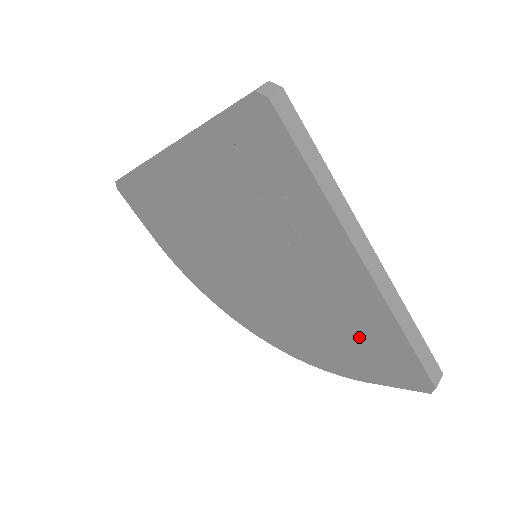
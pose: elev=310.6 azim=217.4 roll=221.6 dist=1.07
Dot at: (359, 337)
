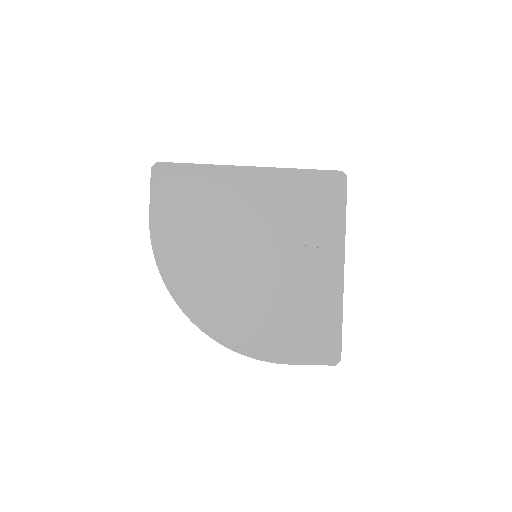
Dot at: (308, 322)
